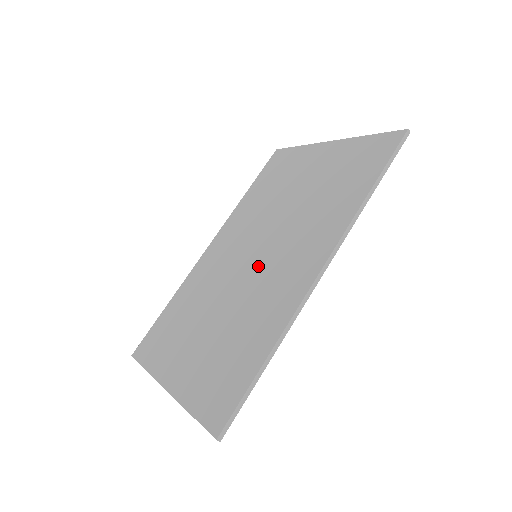
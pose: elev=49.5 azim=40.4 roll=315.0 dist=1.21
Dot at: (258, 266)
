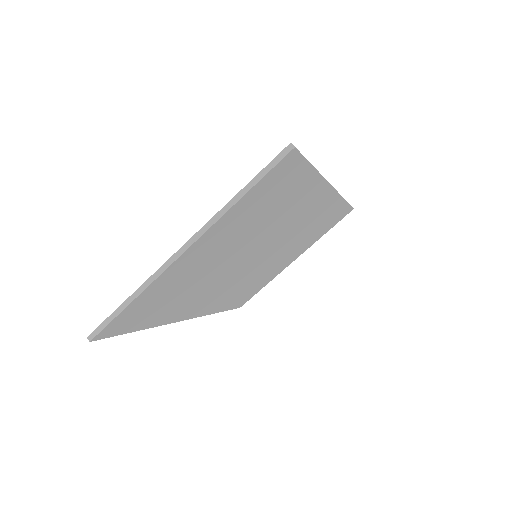
Dot at: occluded
